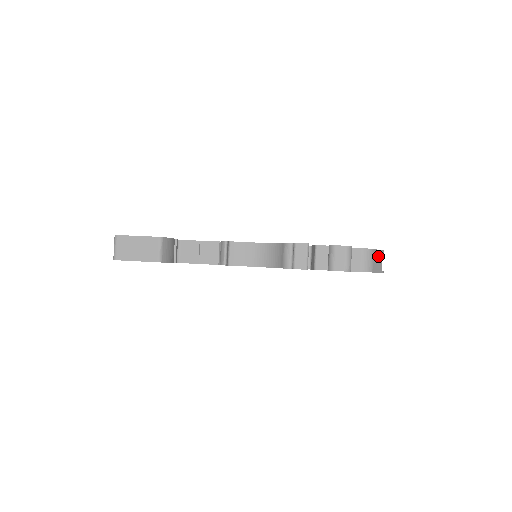
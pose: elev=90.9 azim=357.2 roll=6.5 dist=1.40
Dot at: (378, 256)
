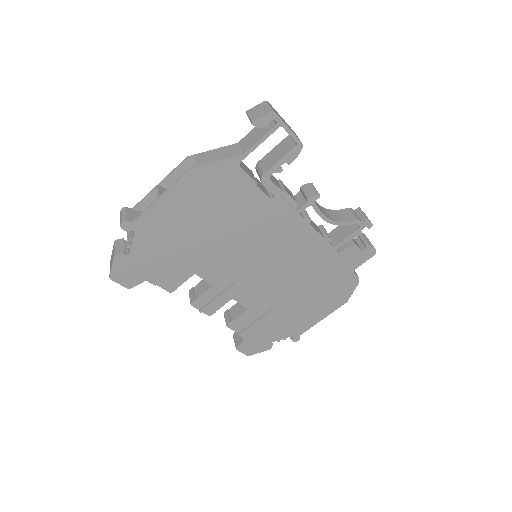
Dot at: occluded
